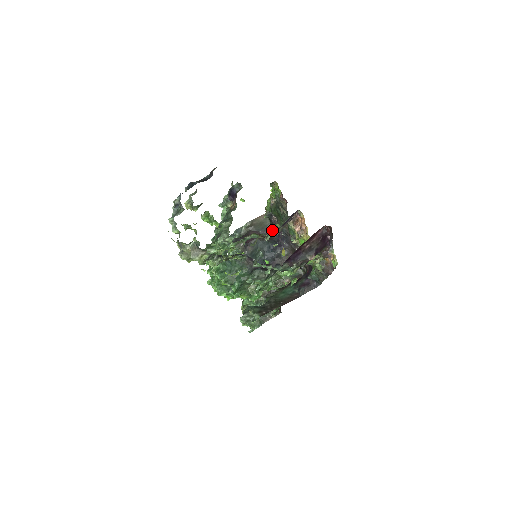
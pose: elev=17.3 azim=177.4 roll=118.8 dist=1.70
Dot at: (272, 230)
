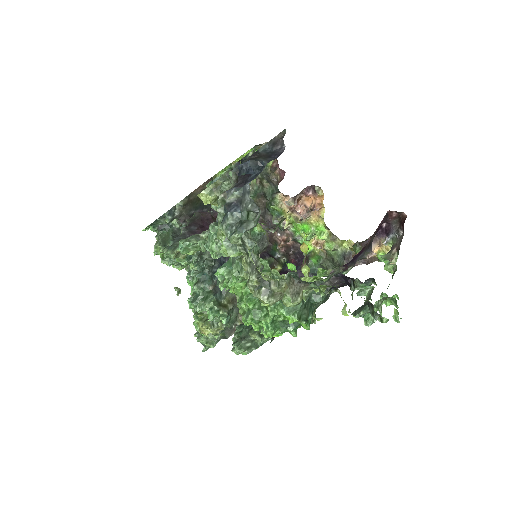
Dot at: occluded
